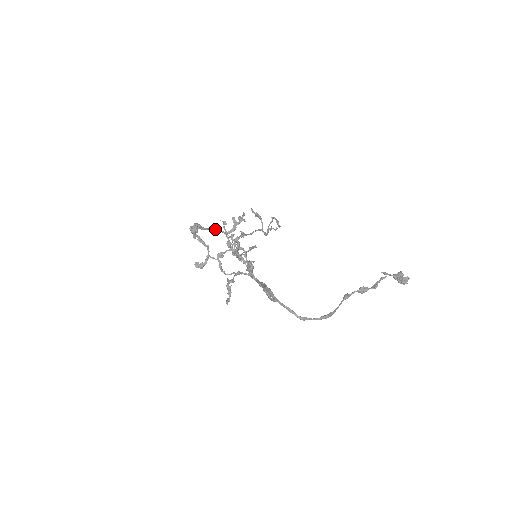
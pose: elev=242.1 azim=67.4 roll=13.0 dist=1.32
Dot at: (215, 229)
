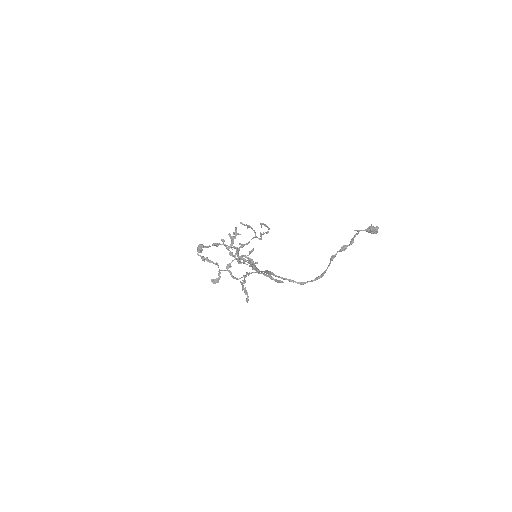
Dot at: (215, 244)
